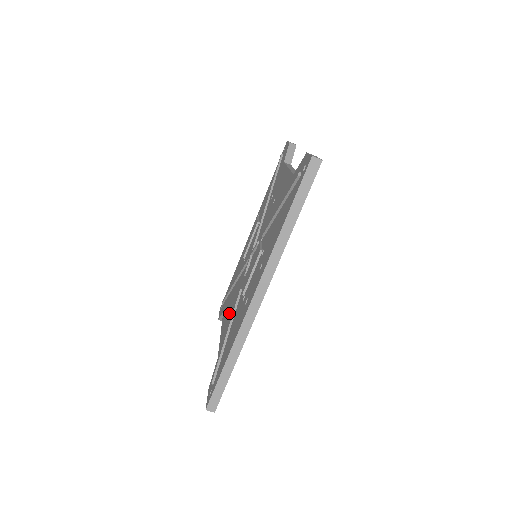
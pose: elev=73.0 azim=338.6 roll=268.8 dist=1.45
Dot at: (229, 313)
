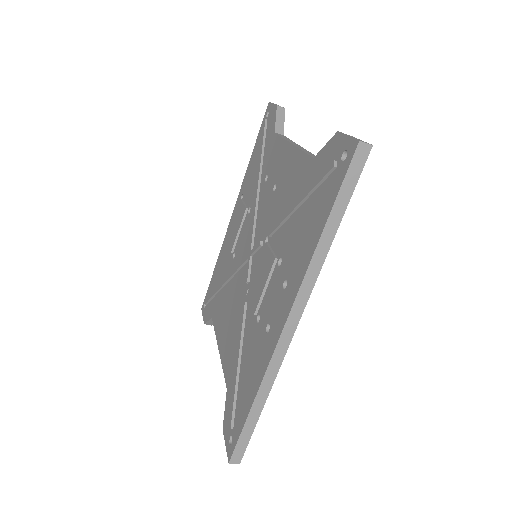
Dot at: (228, 327)
